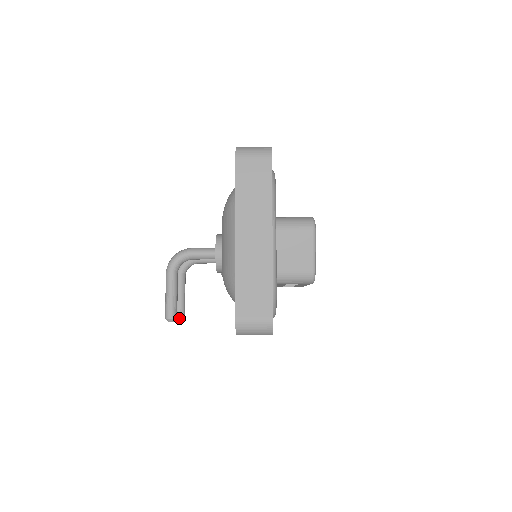
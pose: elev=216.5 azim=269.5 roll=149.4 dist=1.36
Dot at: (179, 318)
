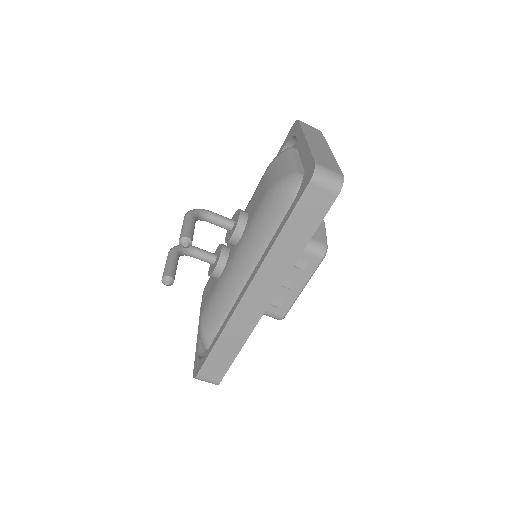
Dot at: (169, 278)
